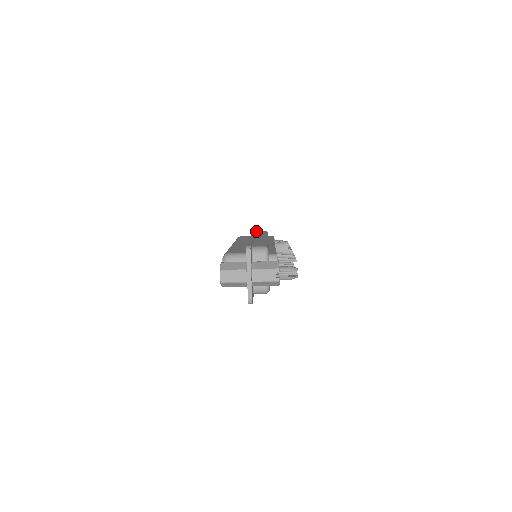
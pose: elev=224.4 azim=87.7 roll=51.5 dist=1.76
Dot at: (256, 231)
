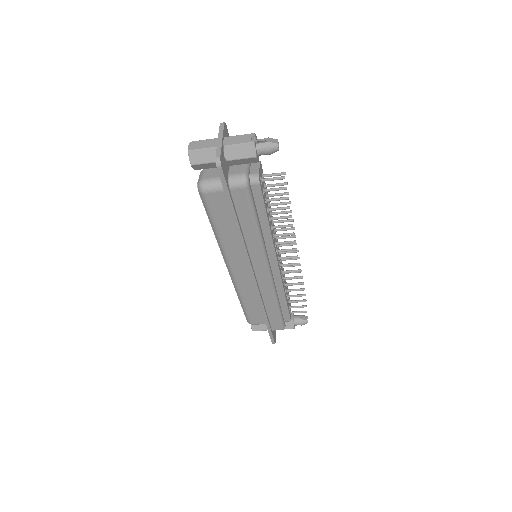
Dot at: occluded
